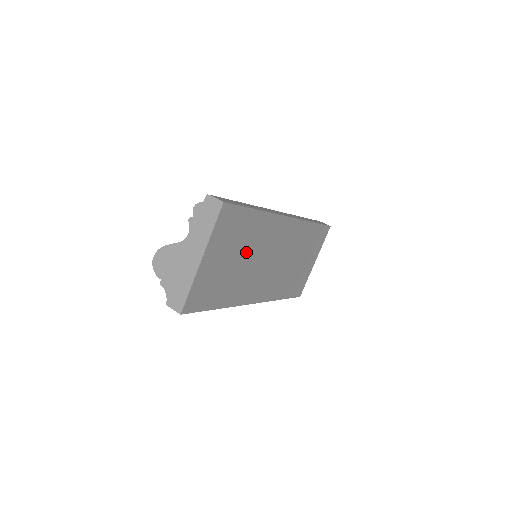
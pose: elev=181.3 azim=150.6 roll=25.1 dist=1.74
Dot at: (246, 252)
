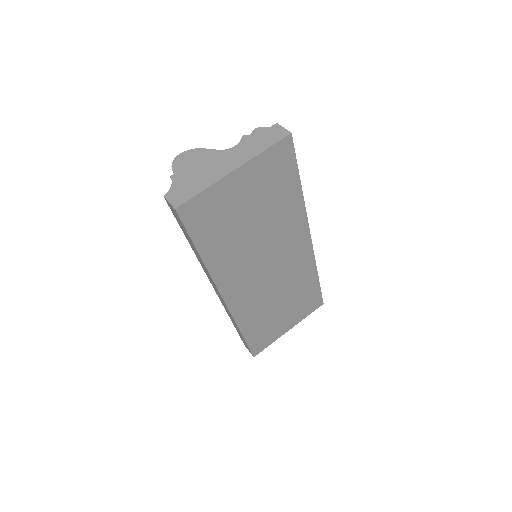
Dot at: (263, 223)
